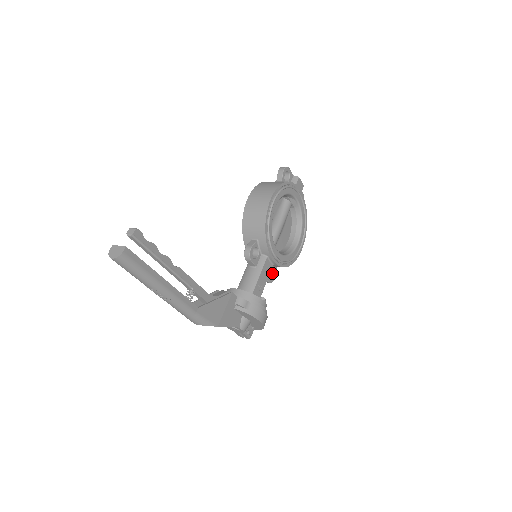
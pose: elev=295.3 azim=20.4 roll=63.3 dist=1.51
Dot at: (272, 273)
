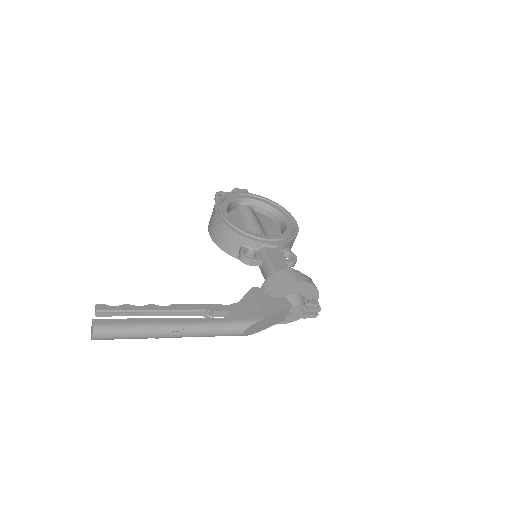
Dot at: (290, 256)
